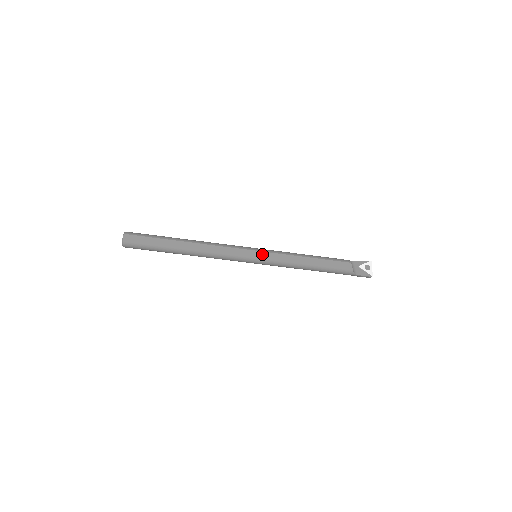
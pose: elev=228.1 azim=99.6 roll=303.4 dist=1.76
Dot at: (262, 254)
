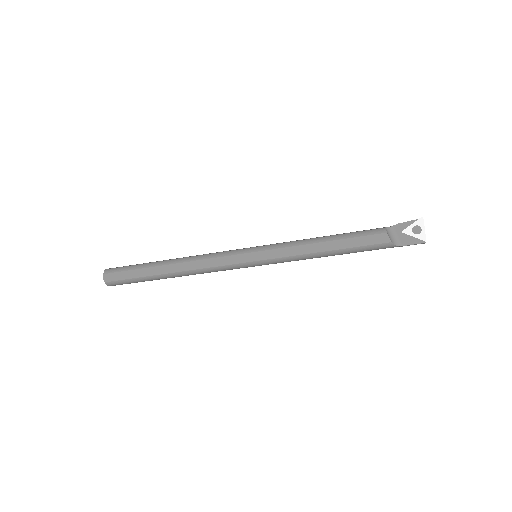
Dot at: (260, 255)
